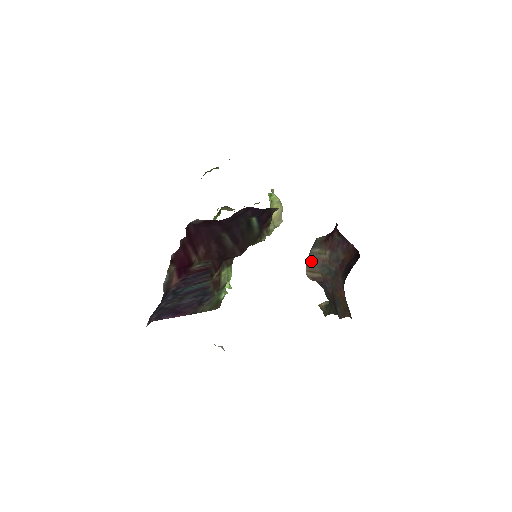
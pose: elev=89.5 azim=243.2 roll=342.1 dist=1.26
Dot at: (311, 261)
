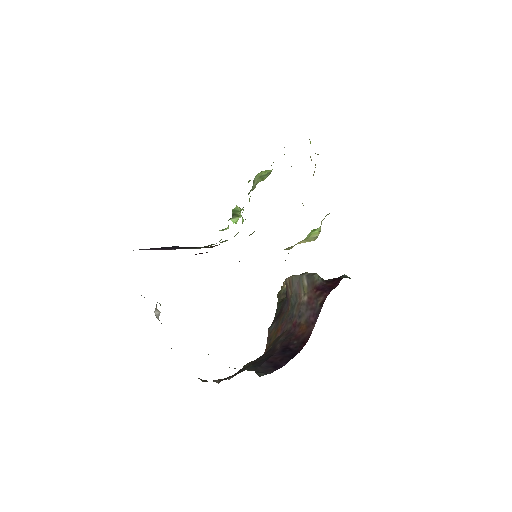
Dot at: (296, 280)
